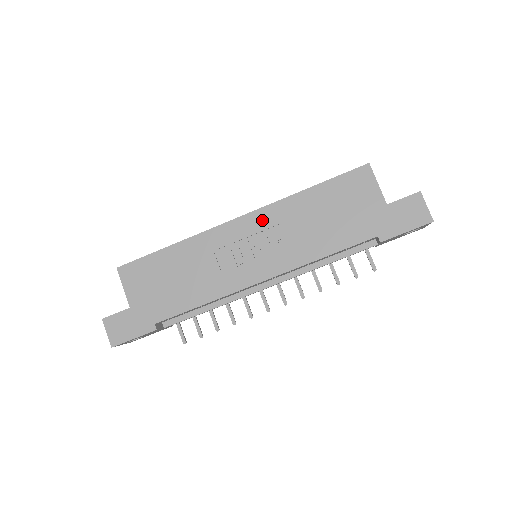
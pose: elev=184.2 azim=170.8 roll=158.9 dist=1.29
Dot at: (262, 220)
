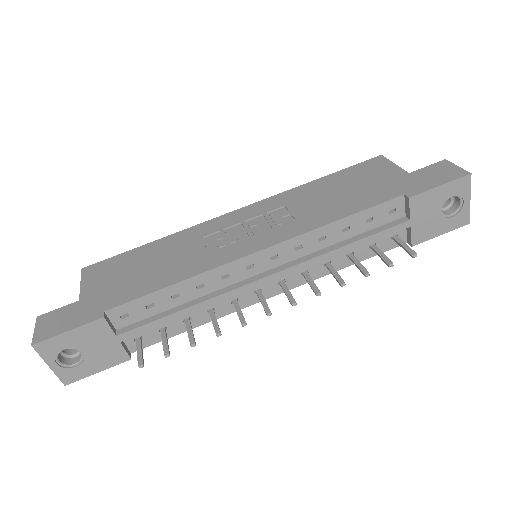
Dot at: (263, 207)
